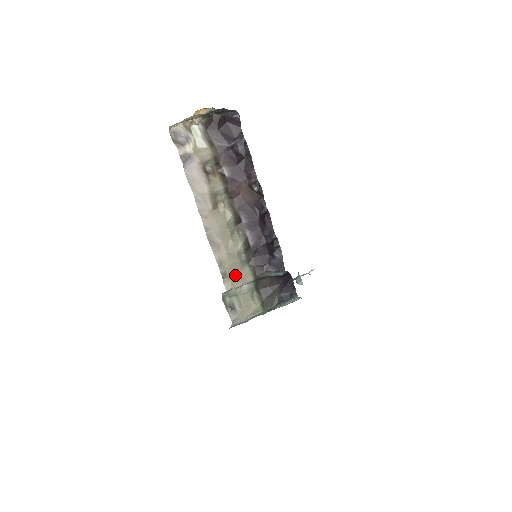
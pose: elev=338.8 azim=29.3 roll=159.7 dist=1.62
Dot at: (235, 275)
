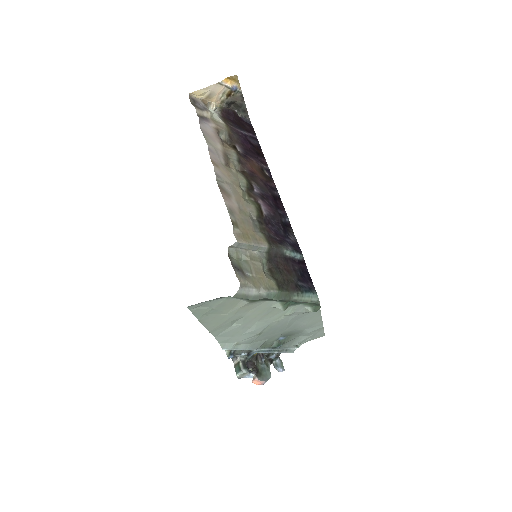
Dot at: (247, 231)
